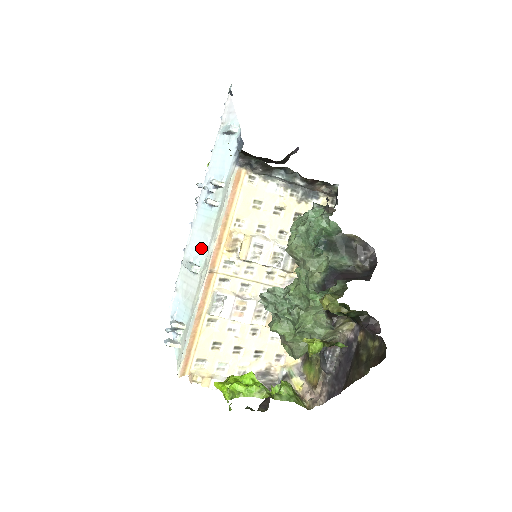
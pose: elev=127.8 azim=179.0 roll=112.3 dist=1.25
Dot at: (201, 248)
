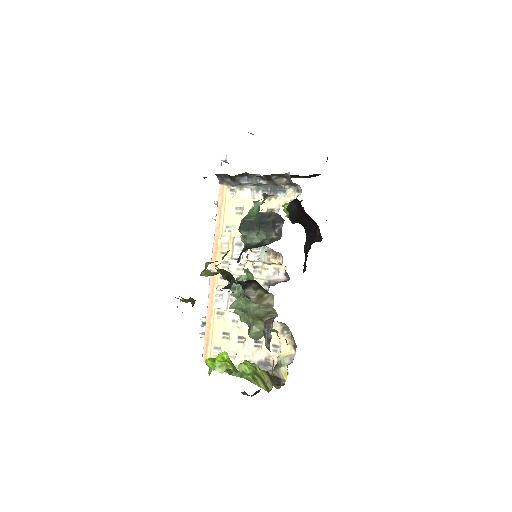
Dot at: occluded
